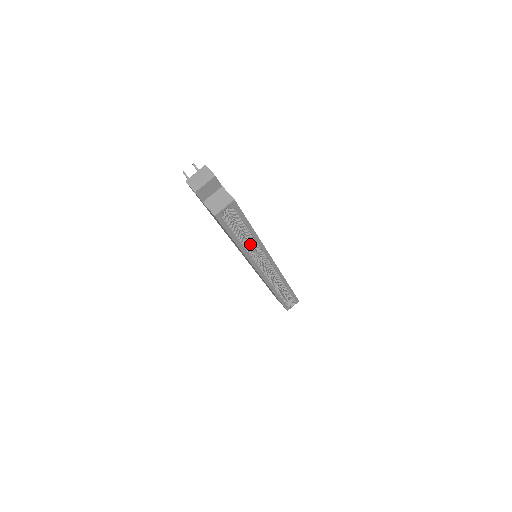
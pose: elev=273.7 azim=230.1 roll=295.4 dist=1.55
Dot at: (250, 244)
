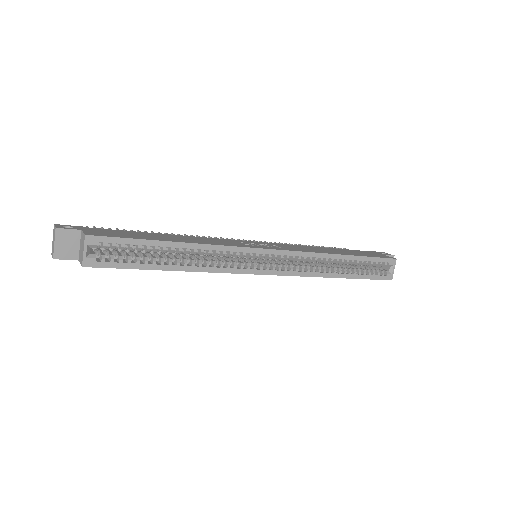
Dot at: occluded
